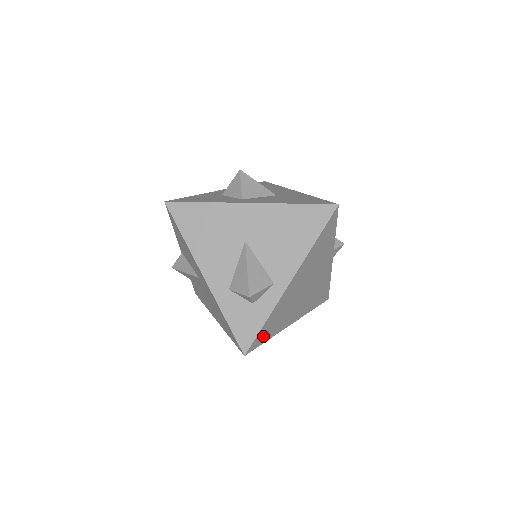
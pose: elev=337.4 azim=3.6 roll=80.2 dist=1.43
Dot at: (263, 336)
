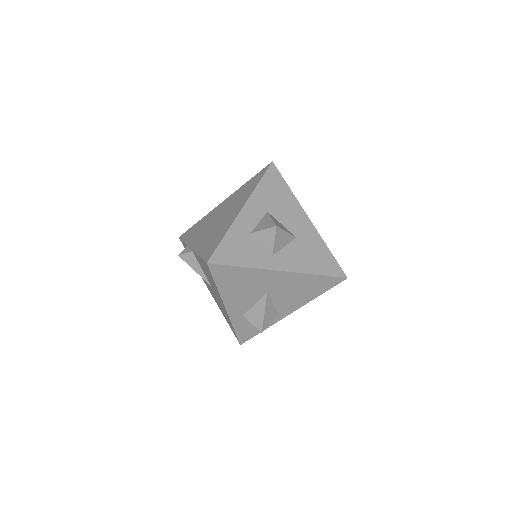
Dot at: occluded
